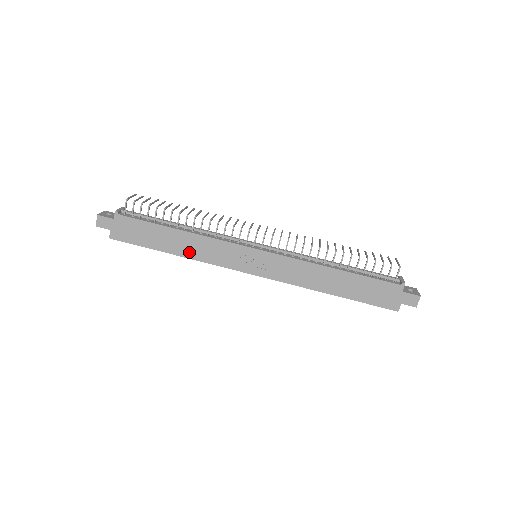
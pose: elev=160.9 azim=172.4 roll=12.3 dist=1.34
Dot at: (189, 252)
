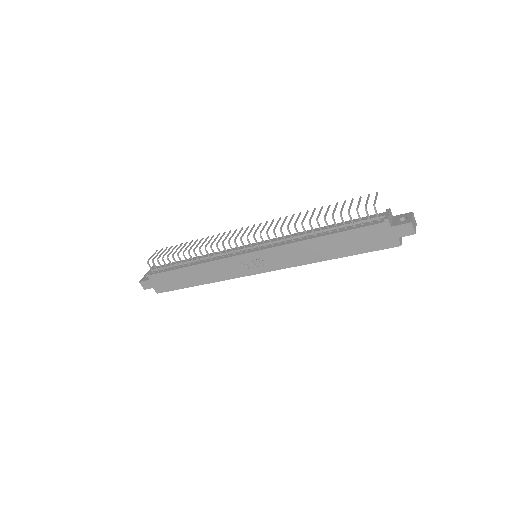
Dot at: (208, 278)
